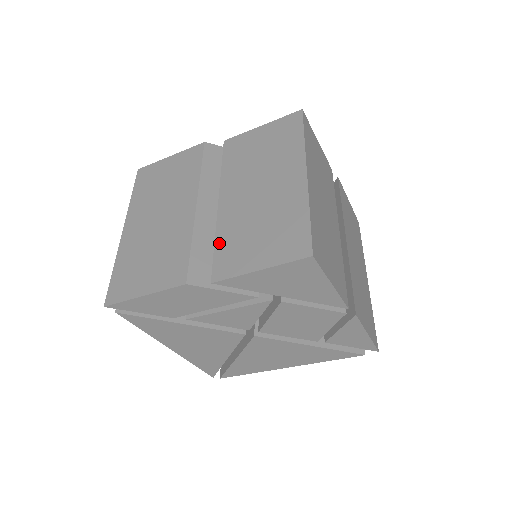
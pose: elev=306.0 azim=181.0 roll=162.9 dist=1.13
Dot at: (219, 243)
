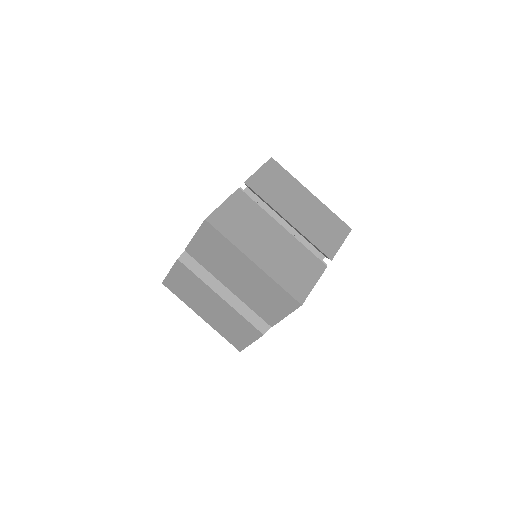
Dot at: (254, 309)
